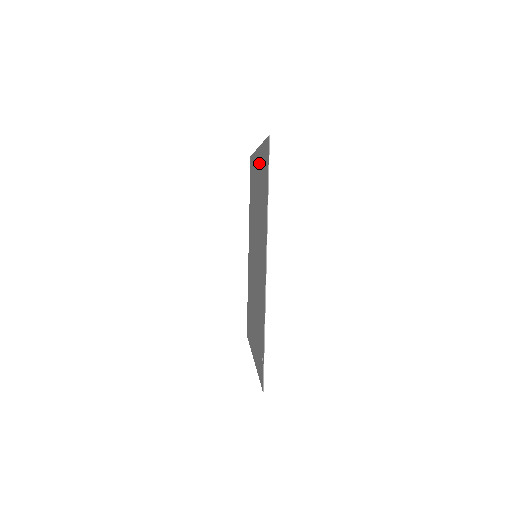
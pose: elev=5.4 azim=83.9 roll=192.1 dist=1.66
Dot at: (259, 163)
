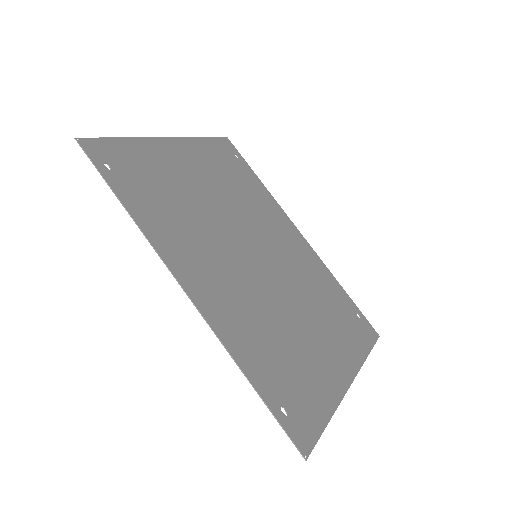
Dot at: (166, 156)
